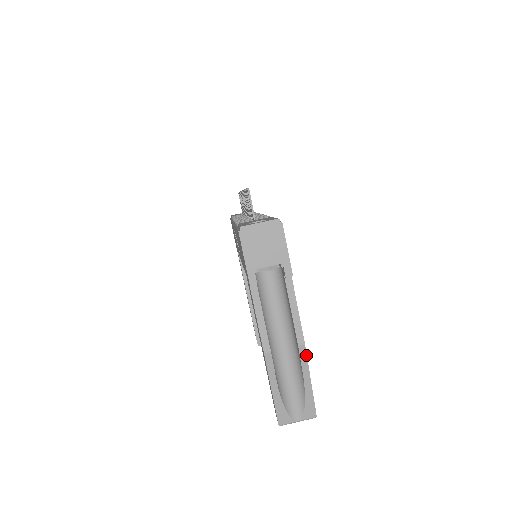
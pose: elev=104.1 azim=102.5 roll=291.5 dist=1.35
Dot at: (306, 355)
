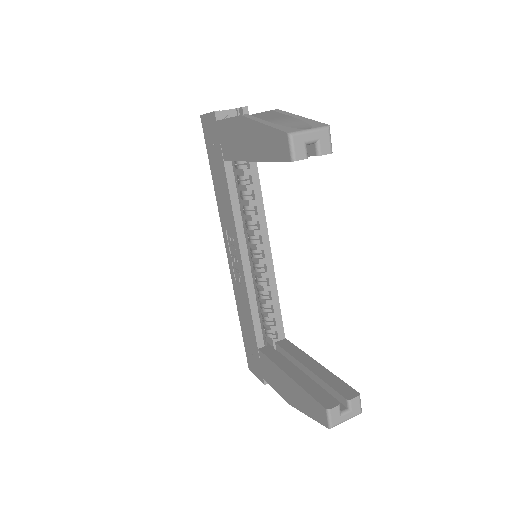
Dot at: (283, 111)
